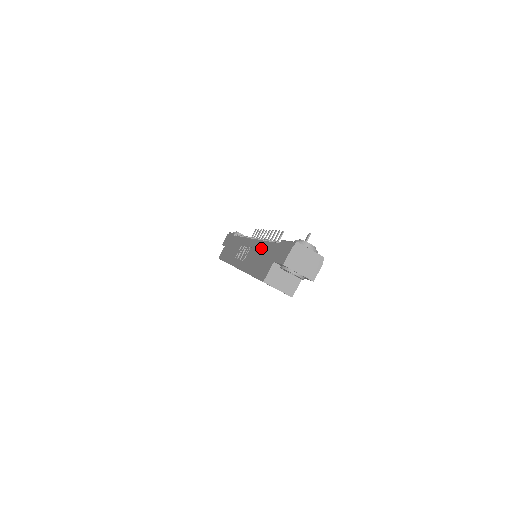
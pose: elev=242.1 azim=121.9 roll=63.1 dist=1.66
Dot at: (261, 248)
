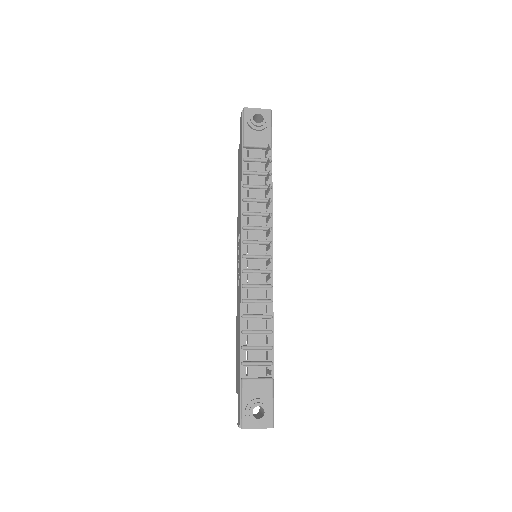
Dot at: (239, 327)
